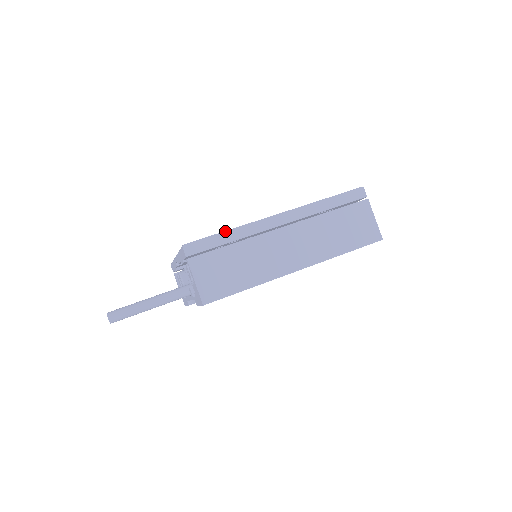
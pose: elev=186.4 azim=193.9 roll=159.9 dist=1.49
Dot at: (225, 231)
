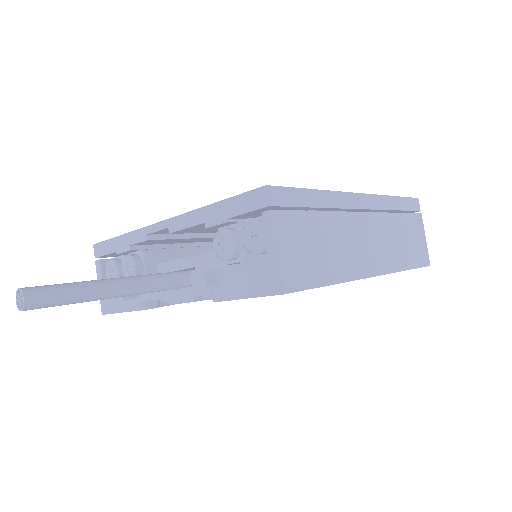
Dot at: (312, 189)
